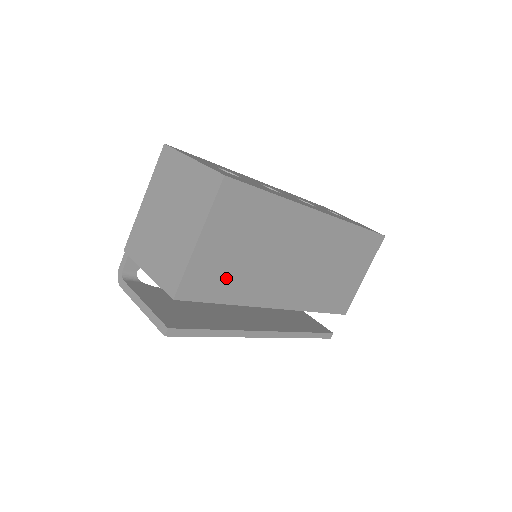
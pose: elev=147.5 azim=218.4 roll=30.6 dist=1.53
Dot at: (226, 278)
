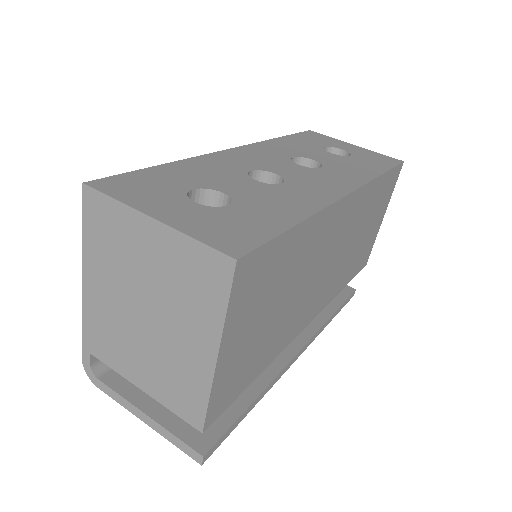
Dot at: (256, 354)
